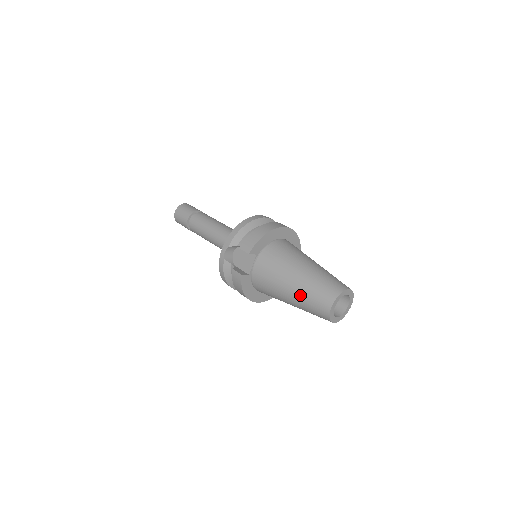
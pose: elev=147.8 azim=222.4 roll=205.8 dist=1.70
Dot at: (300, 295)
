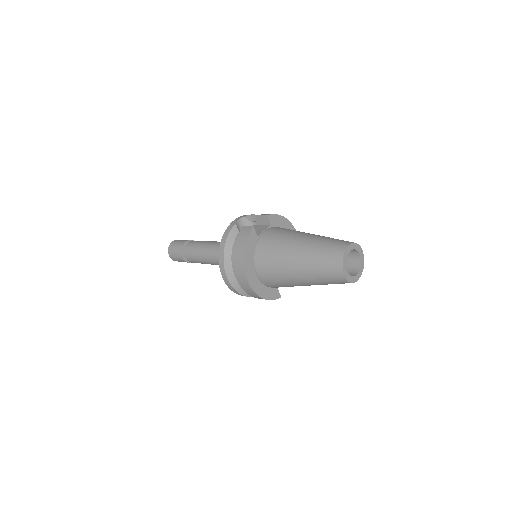
Dot at: (313, 243)
